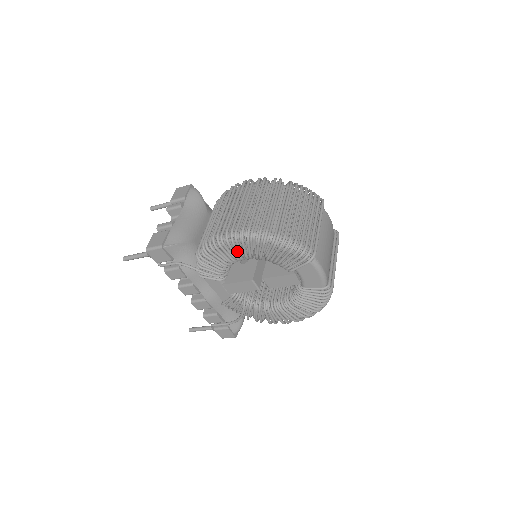
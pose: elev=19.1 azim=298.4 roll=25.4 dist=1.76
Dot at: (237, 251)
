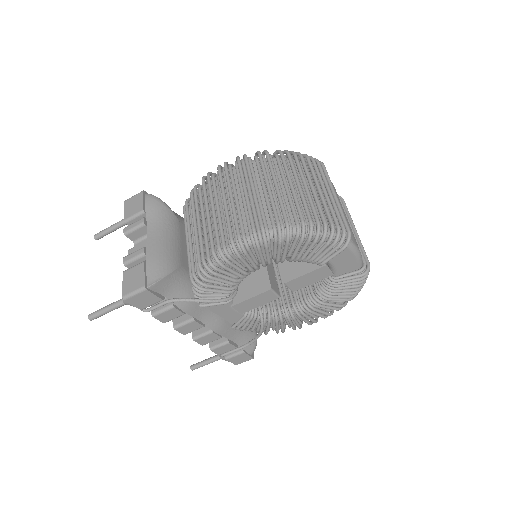
Dot at: (252, 261)
